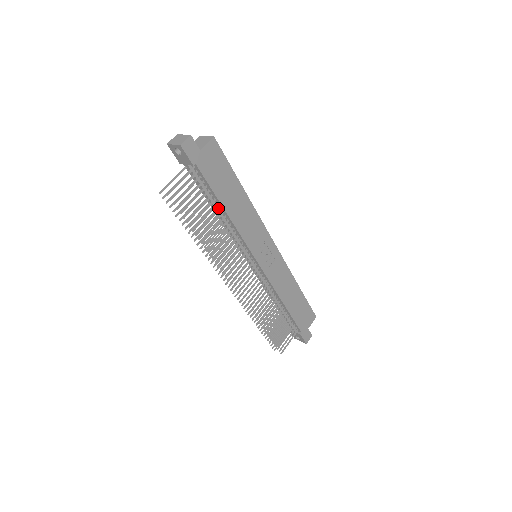
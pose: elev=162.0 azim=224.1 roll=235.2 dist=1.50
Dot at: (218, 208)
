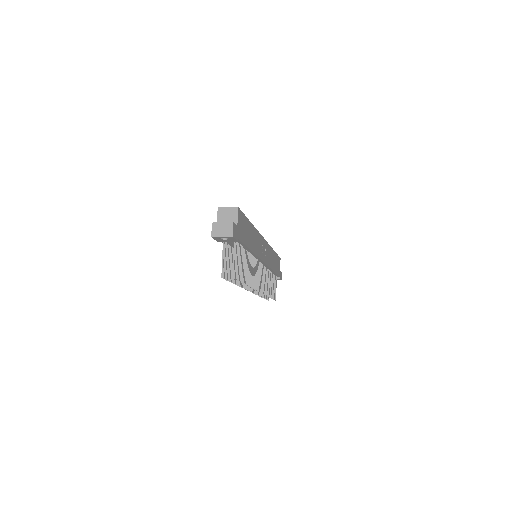
Dot at: occluded
